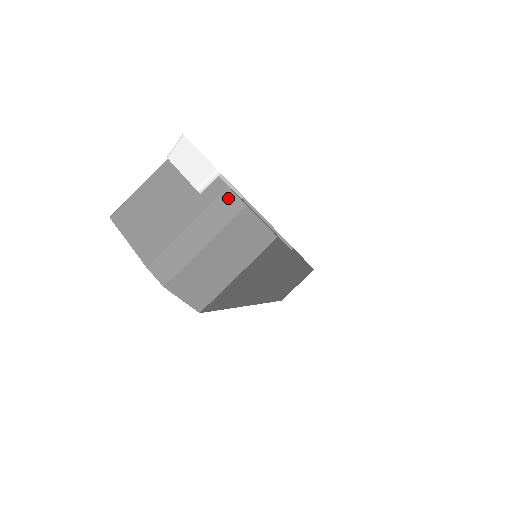
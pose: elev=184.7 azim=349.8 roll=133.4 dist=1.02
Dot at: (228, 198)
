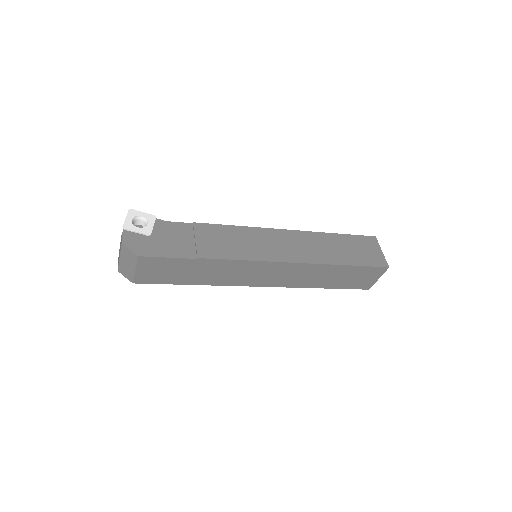
Dot at: (121, 239)
